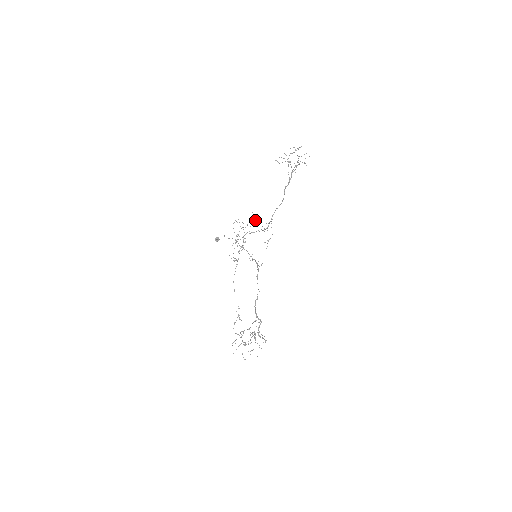
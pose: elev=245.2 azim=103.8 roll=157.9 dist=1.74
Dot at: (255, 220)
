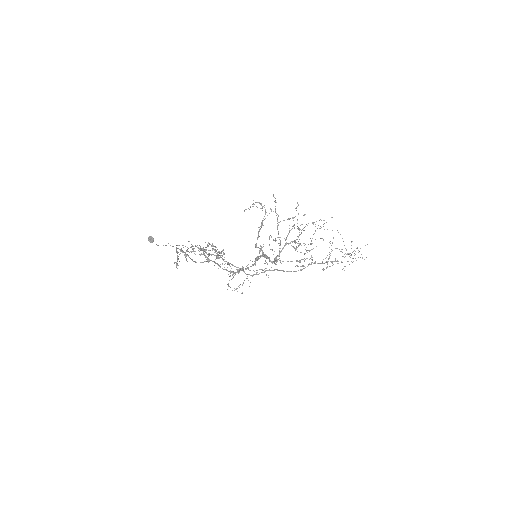
Dot at: (226, 269)
